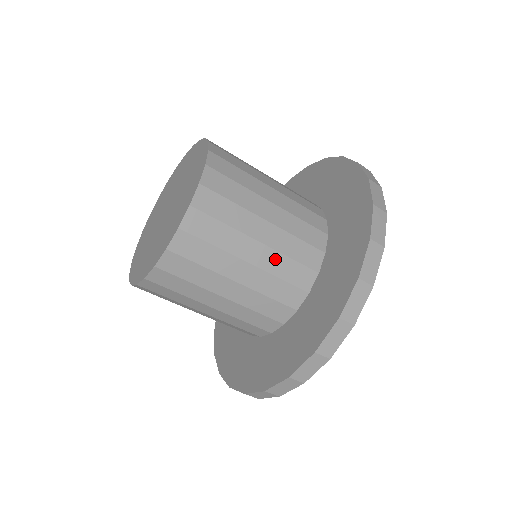
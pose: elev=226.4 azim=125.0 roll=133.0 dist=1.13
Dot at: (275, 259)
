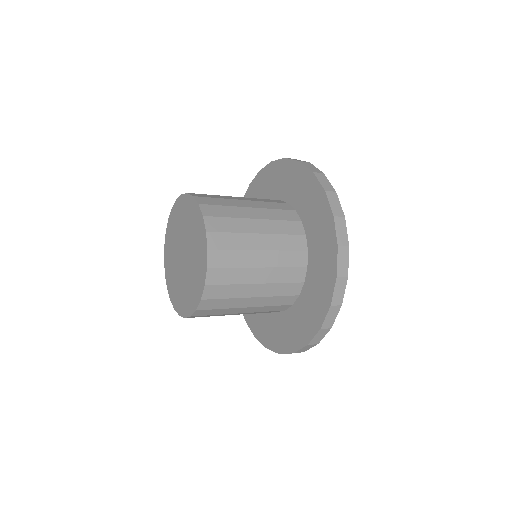
Dot at: (260, 308)
